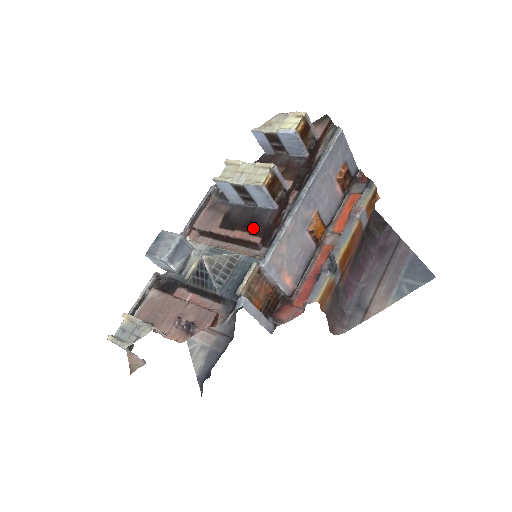
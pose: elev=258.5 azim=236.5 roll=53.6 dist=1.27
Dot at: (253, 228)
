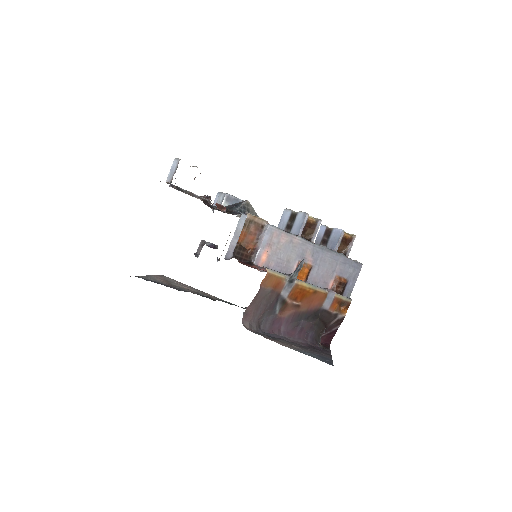
Dot at: occluded
